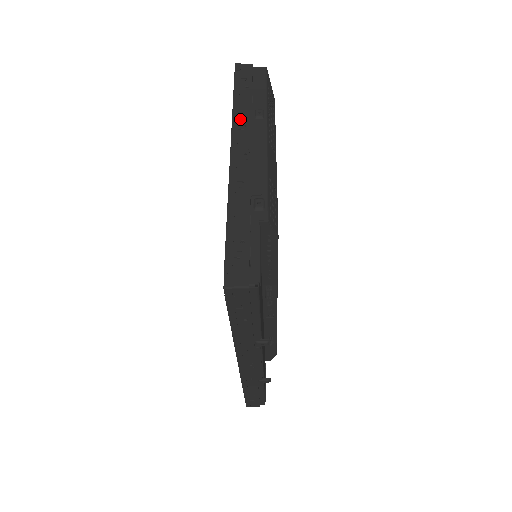
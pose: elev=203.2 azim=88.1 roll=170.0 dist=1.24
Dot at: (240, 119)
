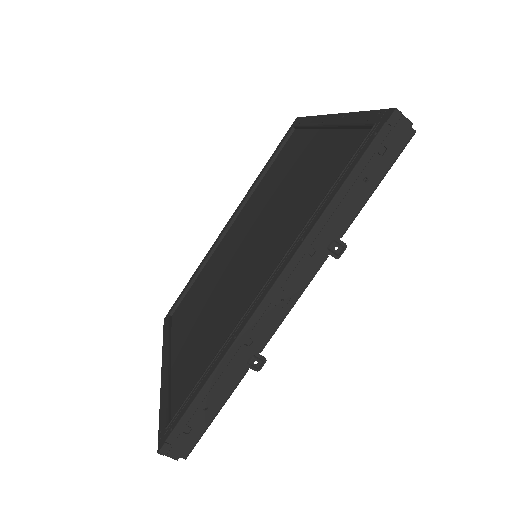
Dot at: occluded
